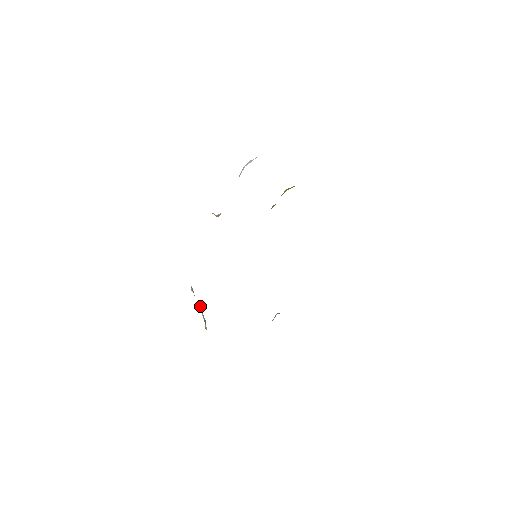
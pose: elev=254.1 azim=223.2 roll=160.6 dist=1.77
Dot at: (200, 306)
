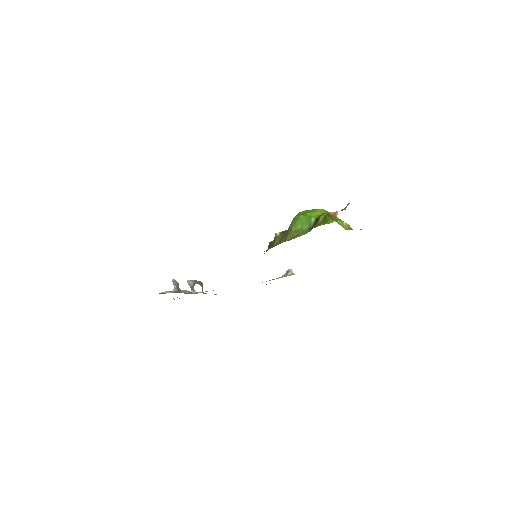
Dot at: (189, 283)
